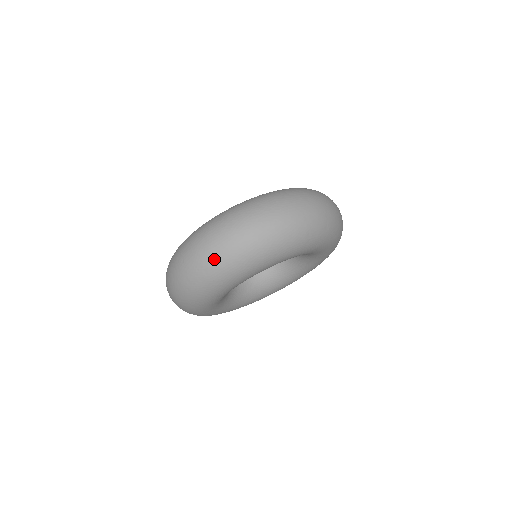
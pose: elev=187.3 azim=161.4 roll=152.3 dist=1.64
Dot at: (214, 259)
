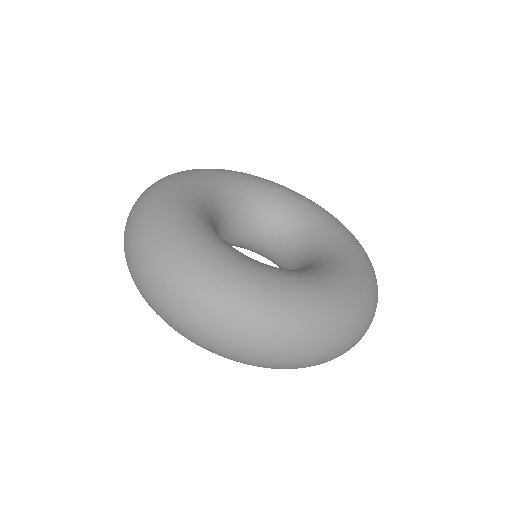
Dot at: (193, 336)
